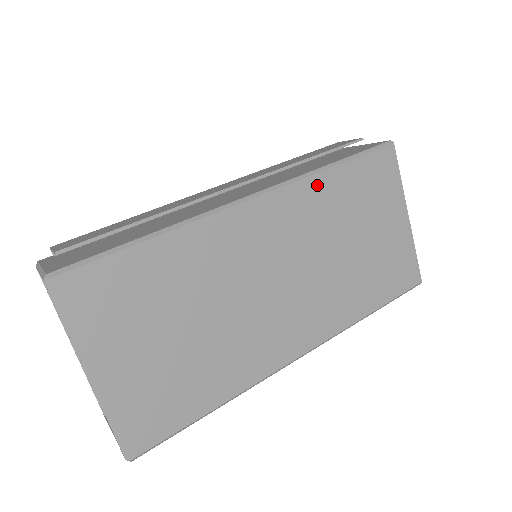
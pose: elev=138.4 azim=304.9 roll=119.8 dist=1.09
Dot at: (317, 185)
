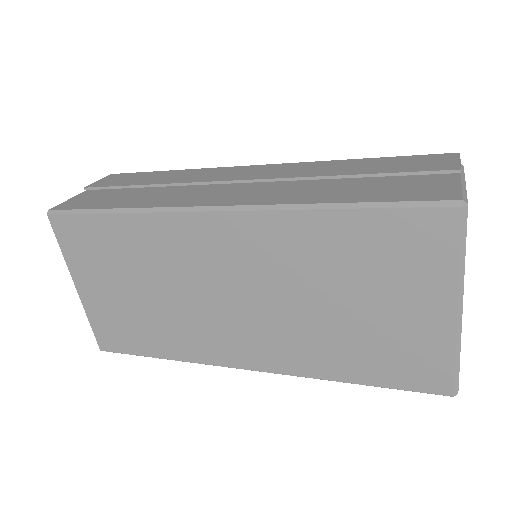
Dot at: (299, 223)
